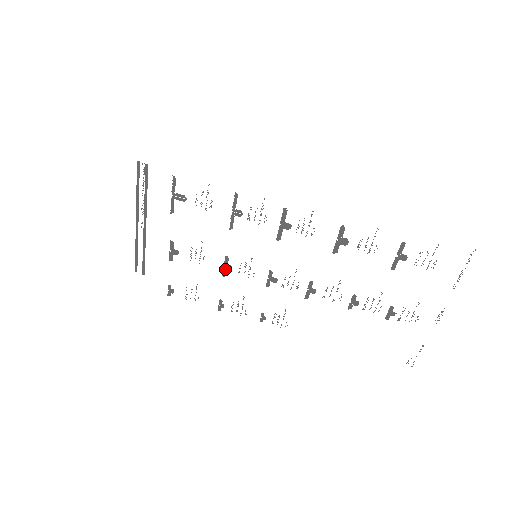
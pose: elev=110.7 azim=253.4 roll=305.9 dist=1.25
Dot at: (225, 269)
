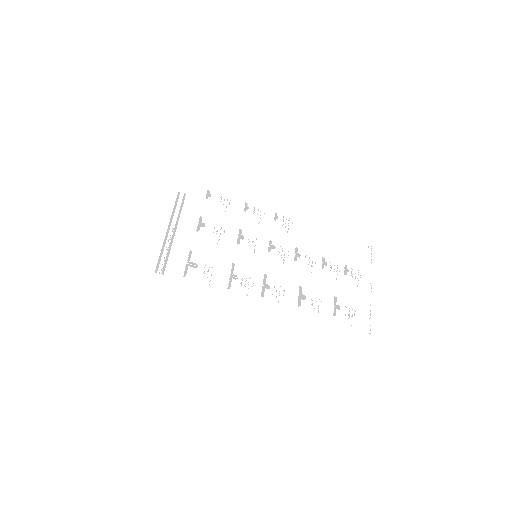
Dot at: (240, 235)
